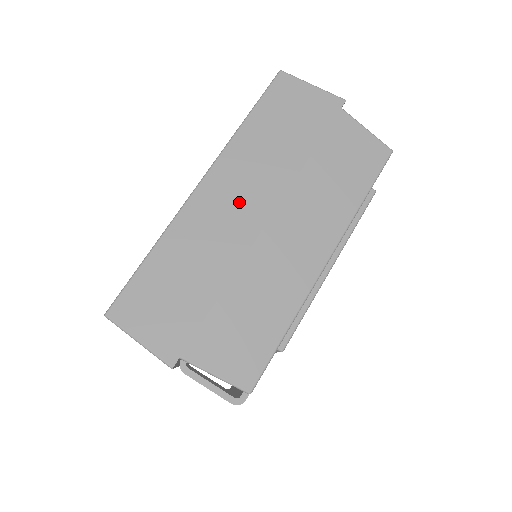
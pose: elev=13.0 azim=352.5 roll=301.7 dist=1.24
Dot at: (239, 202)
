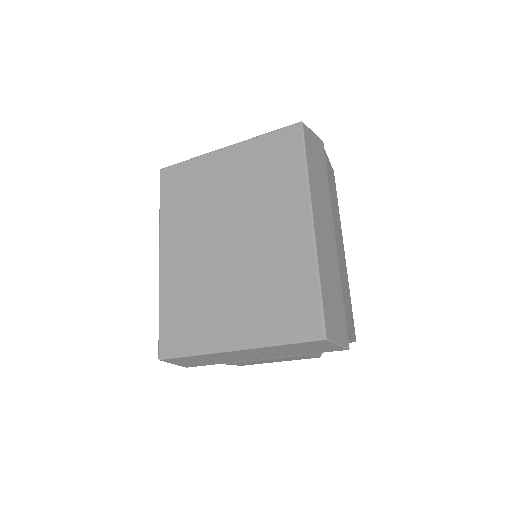
Dot at: (326, 229)
